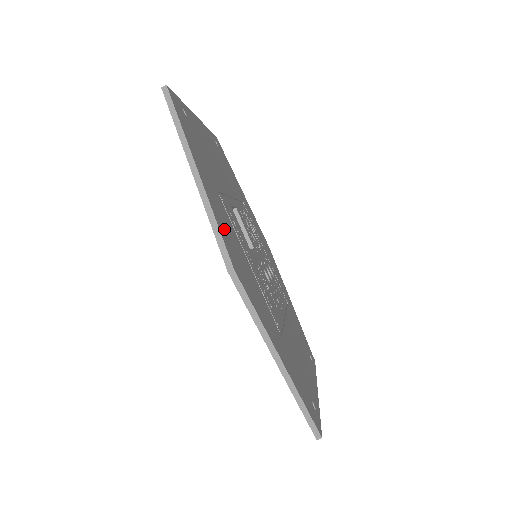
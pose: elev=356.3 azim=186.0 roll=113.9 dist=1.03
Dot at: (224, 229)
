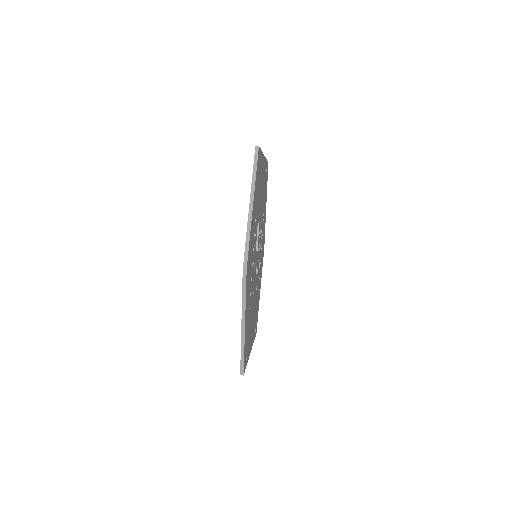
Dot at: occluded
